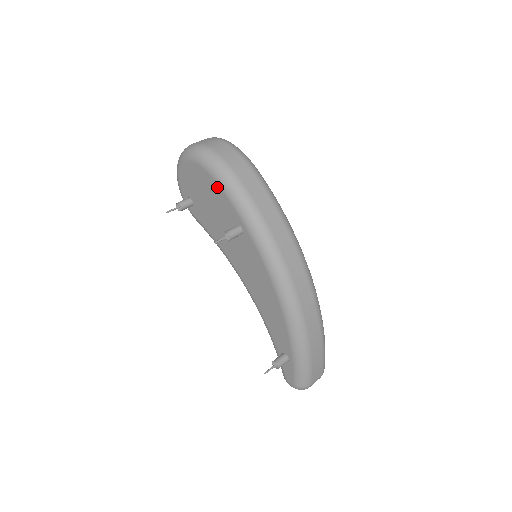
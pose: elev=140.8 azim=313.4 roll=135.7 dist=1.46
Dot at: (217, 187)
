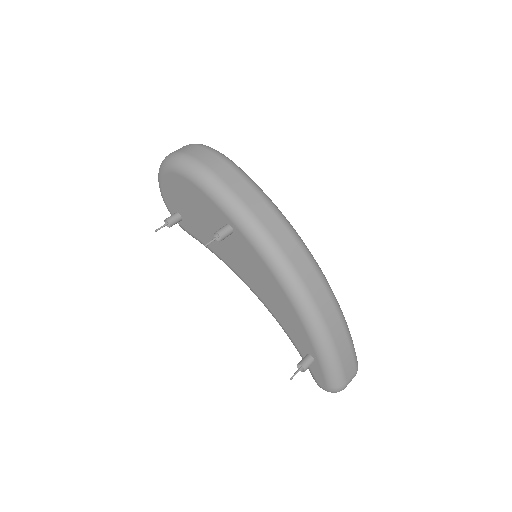
Dot at: (197, 190)
